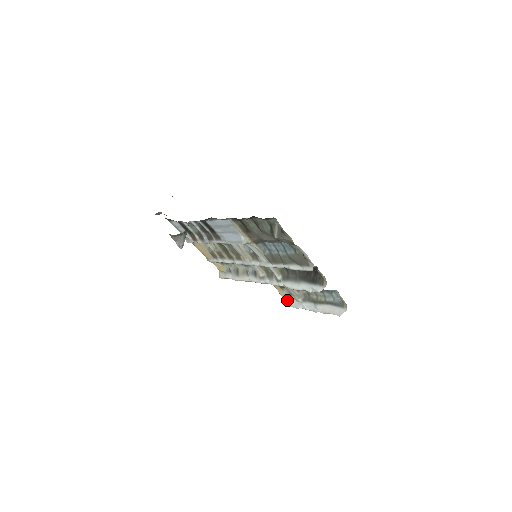
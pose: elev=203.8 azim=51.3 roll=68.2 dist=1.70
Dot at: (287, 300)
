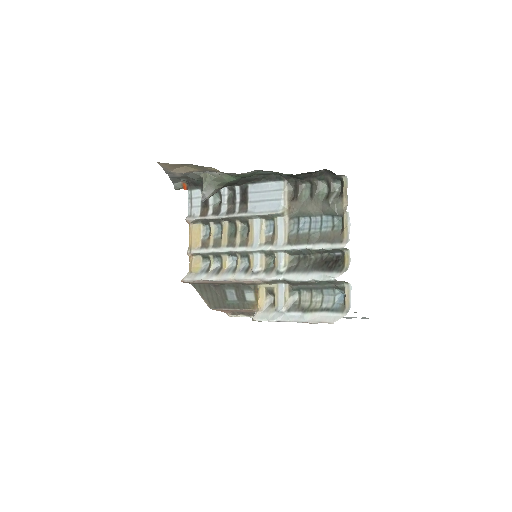
Dot at: (263, 313)
